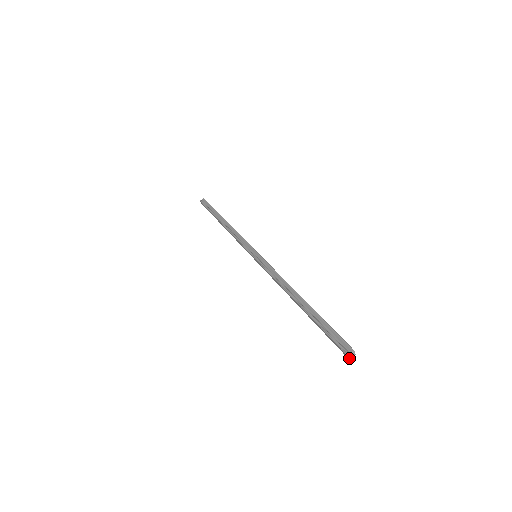
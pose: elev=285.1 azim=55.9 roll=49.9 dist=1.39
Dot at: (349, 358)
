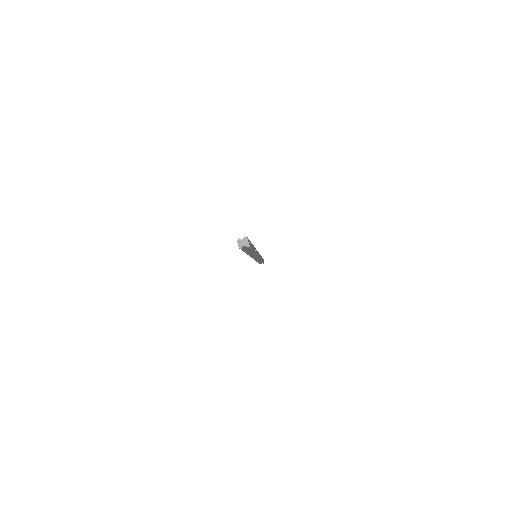
Dot at: (240, 248)
